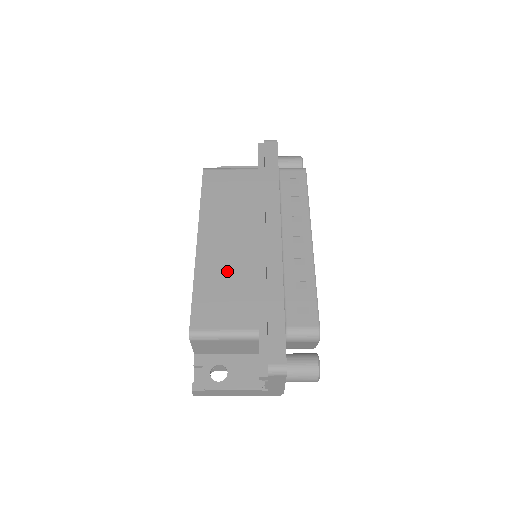
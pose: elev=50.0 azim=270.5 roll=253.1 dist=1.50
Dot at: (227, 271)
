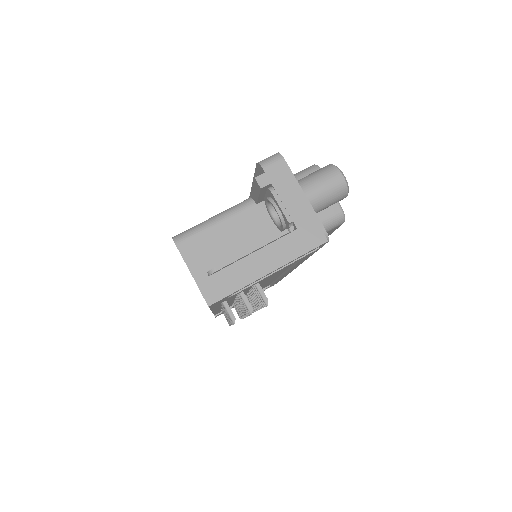
Dot at: occluded
